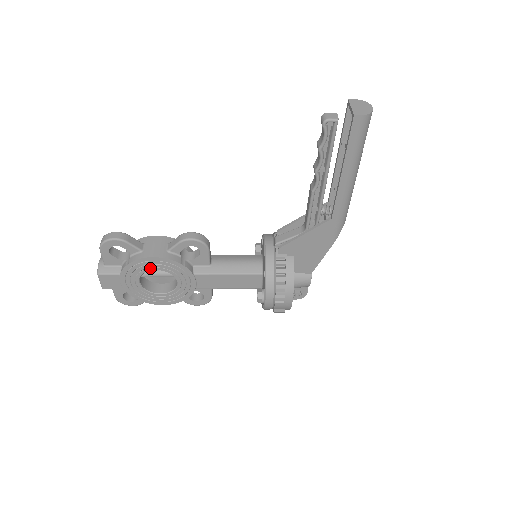
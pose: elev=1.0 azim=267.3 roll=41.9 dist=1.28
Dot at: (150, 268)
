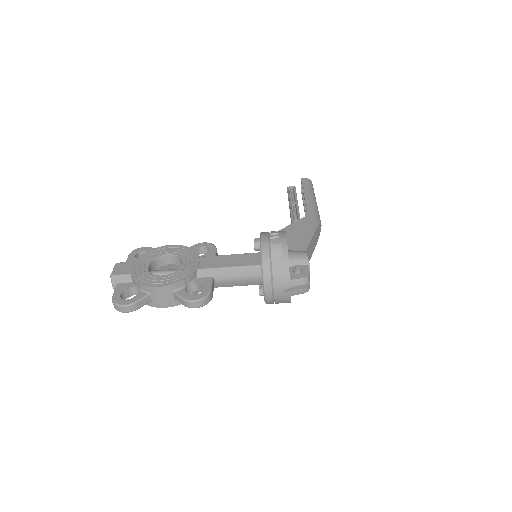
Dot at: (164, 253)
